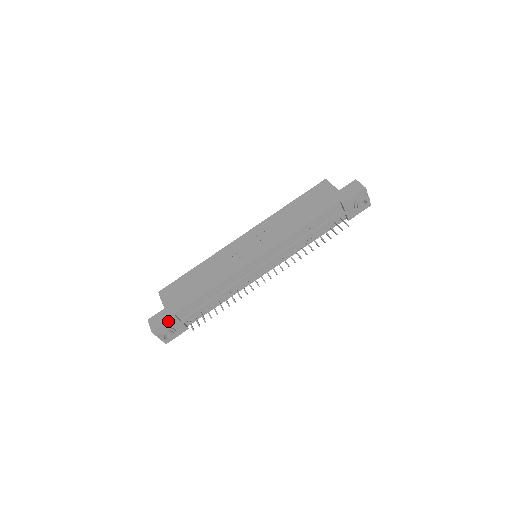
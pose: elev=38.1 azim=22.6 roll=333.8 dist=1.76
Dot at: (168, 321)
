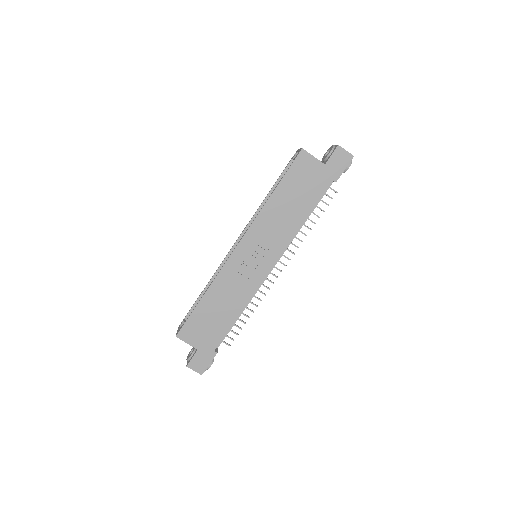
Dot at: occluded
